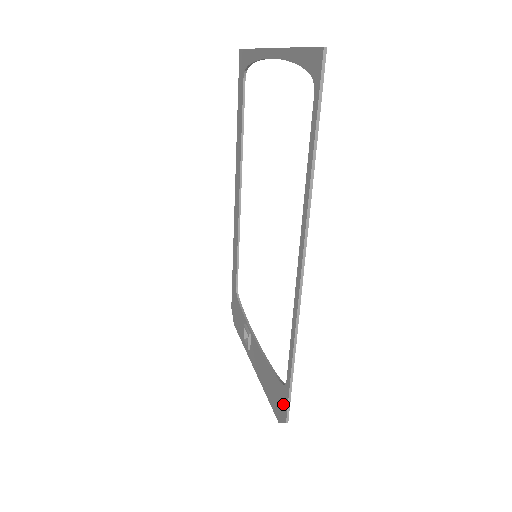
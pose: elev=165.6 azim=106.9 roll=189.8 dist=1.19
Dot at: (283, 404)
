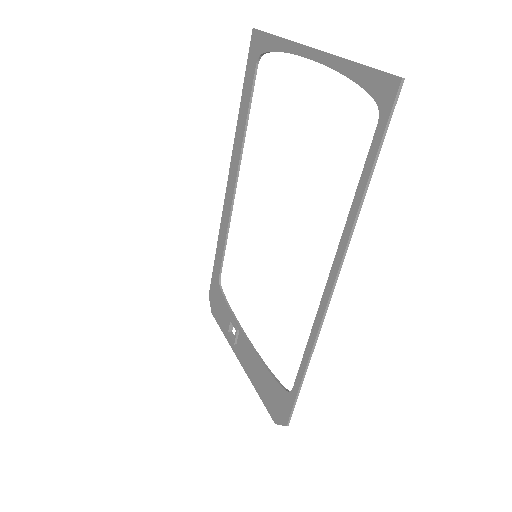
Dot at: (284, 409)
